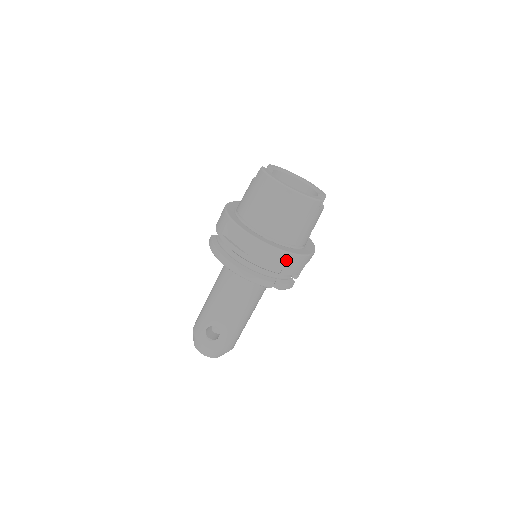
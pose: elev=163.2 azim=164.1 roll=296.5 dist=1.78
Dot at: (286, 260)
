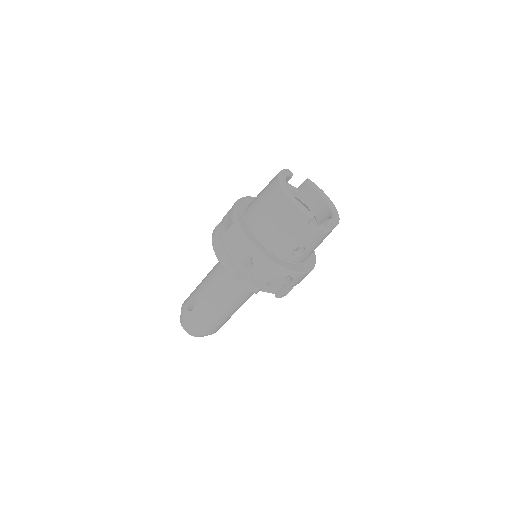
Dot at: (250, 253)
